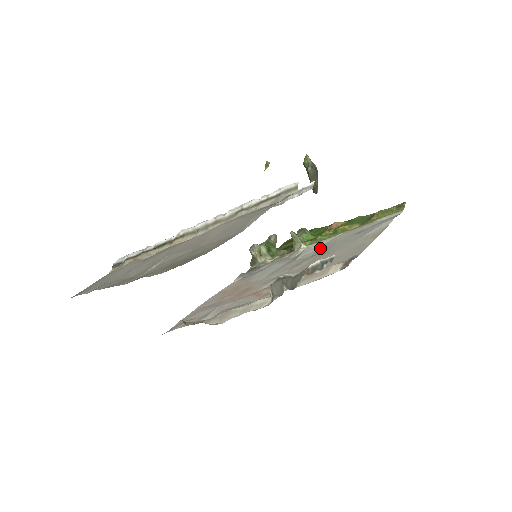
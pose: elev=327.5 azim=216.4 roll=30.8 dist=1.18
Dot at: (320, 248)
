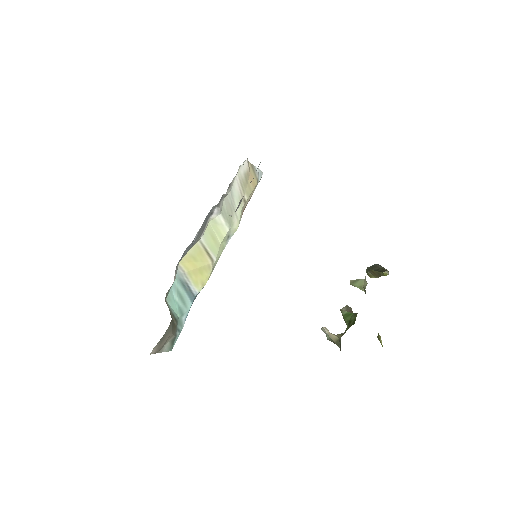
Dot at: occluded
